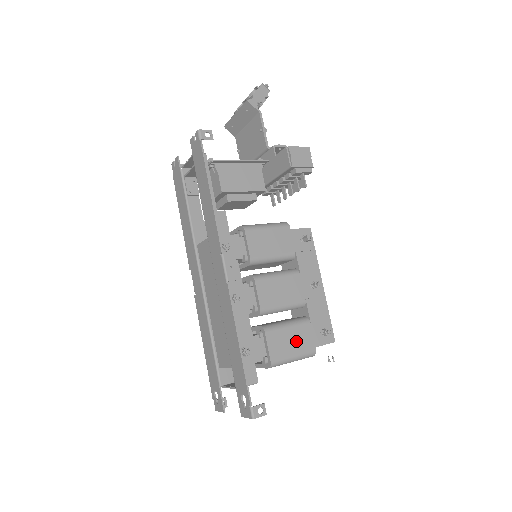
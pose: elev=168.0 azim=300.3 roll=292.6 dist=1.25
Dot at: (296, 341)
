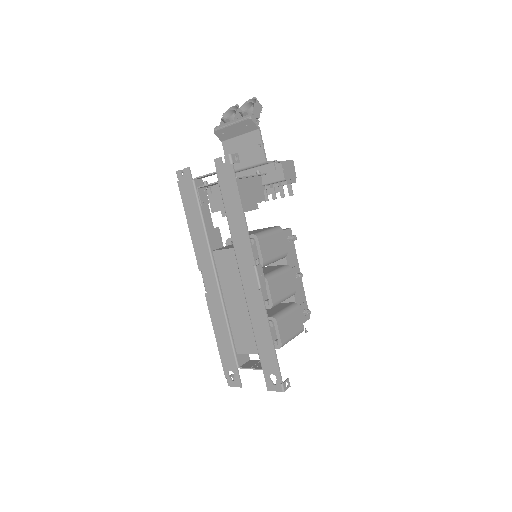
Dot at: (293, 324)
